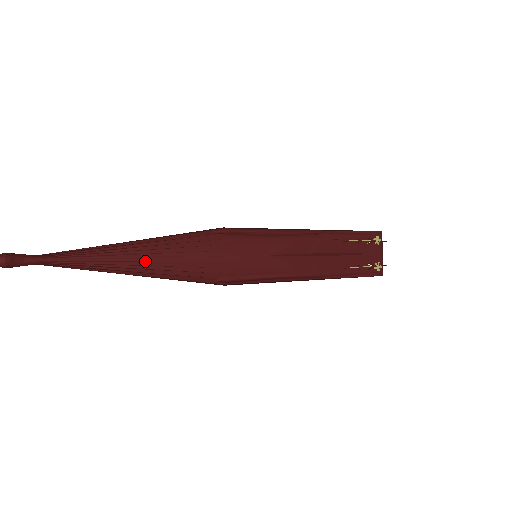
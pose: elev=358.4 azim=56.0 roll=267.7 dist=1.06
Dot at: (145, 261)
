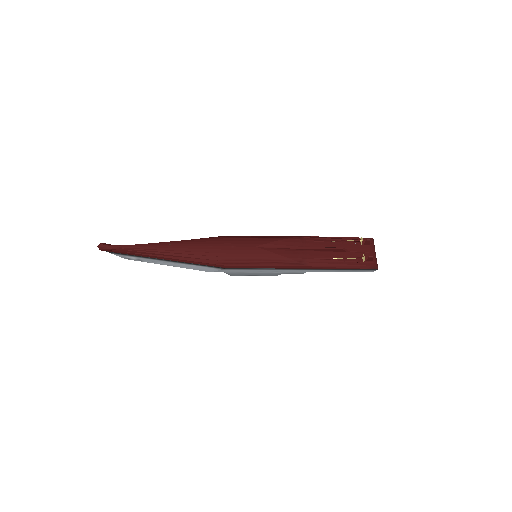
Dot at: (170, 248)
